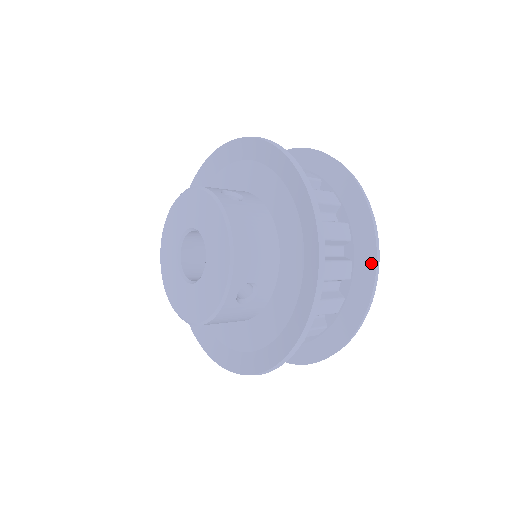
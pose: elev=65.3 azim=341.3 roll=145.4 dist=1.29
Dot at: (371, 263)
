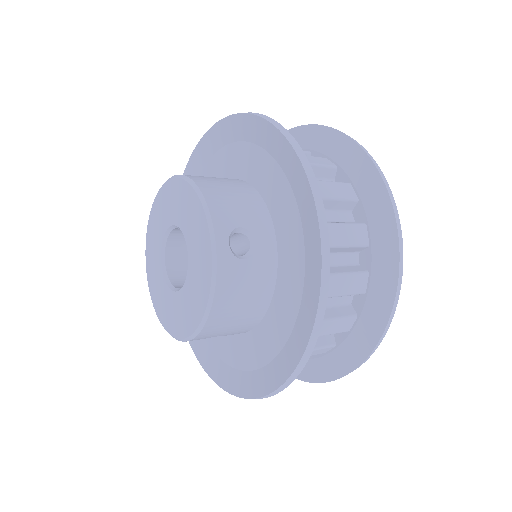
Dot at: (349, 366)
